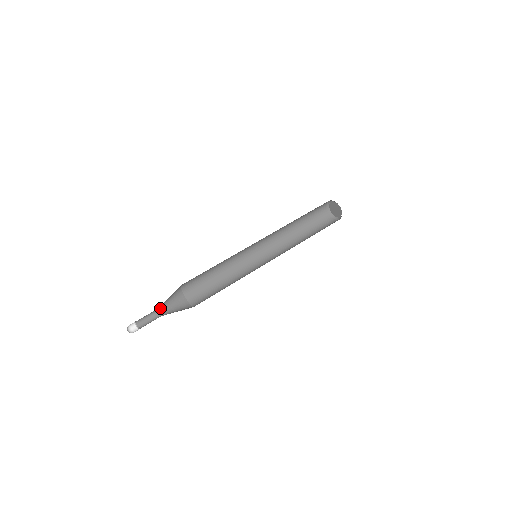
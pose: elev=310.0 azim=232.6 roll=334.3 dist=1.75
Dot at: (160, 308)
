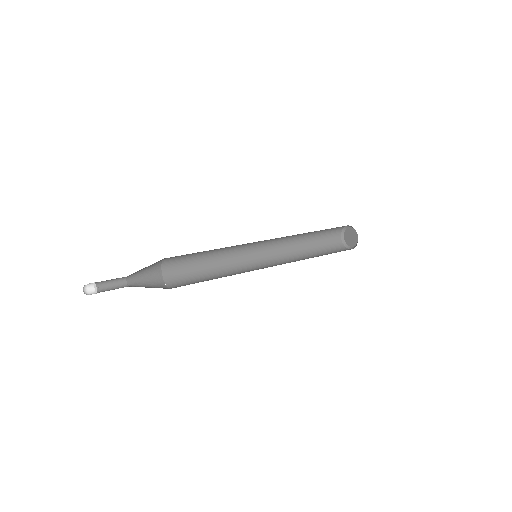
Dot at: (130, 278)
